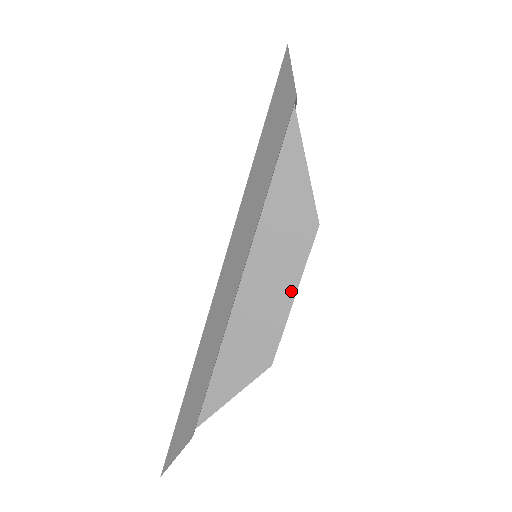
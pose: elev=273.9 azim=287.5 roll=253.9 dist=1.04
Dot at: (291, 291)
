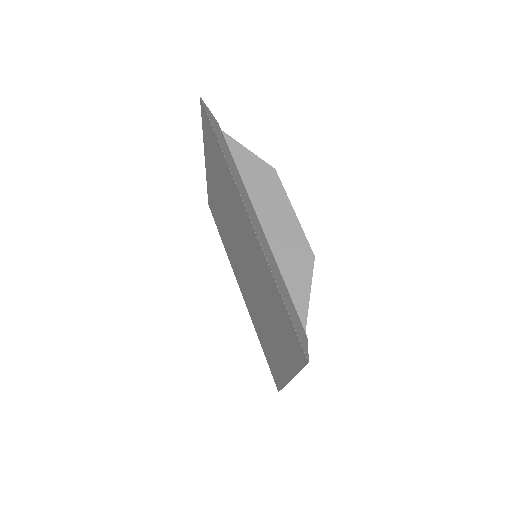
Dot at: (289, 209)
